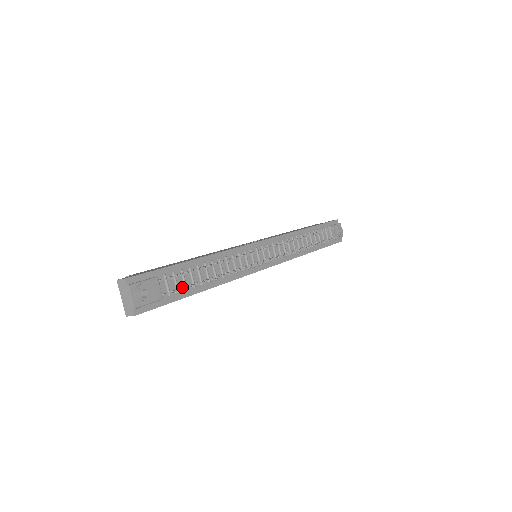
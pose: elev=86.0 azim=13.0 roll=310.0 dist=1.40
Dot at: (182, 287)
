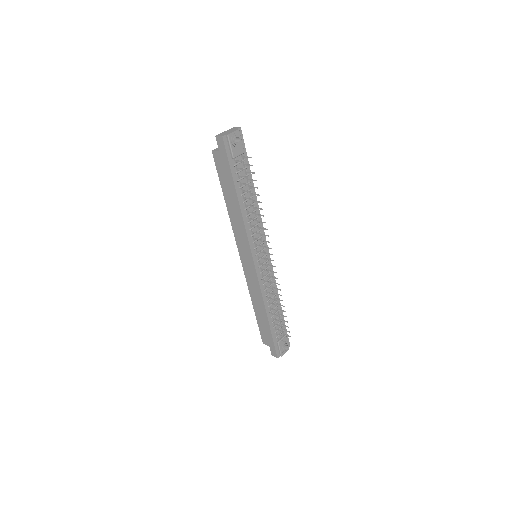
Dot at: (239, 176)
